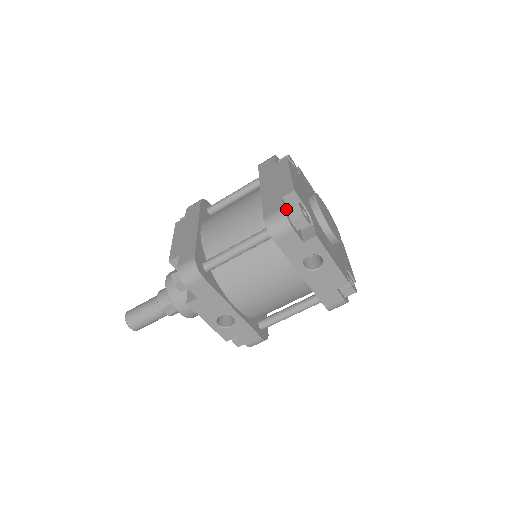
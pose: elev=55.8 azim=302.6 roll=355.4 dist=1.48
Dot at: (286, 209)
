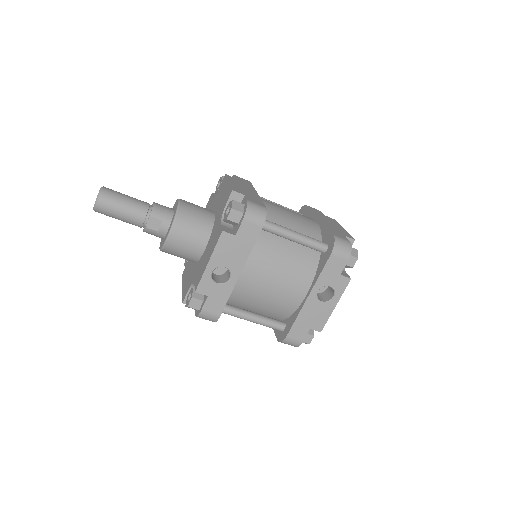
Dot at: occluded
